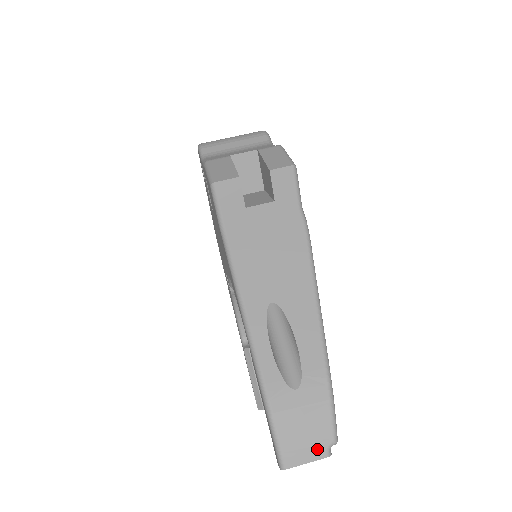
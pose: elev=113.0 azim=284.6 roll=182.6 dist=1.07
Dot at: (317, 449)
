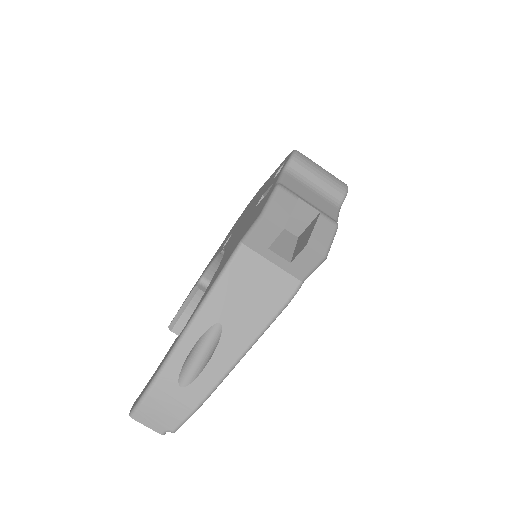
Dot at: (159, 426)
